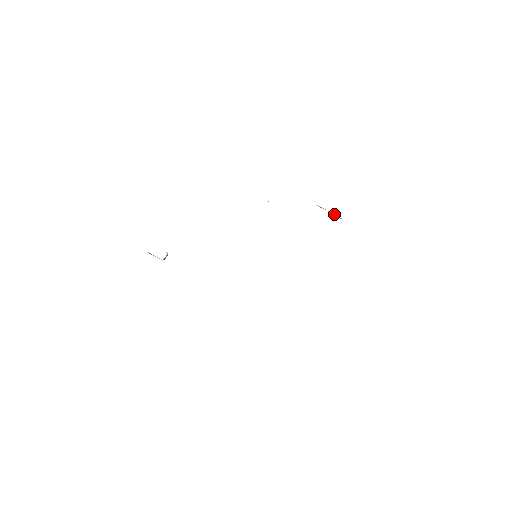
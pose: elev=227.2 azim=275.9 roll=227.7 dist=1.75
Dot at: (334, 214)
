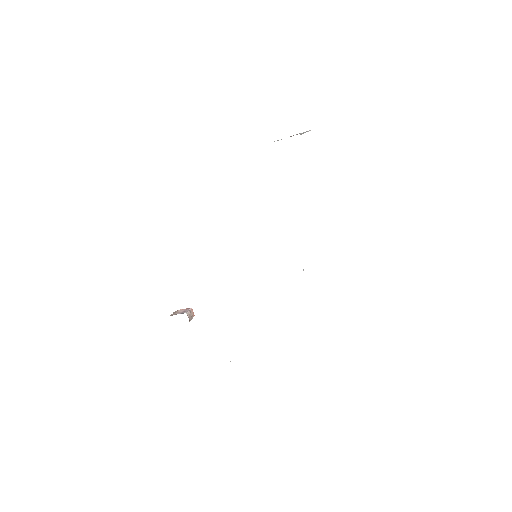
Dot at: occluded
